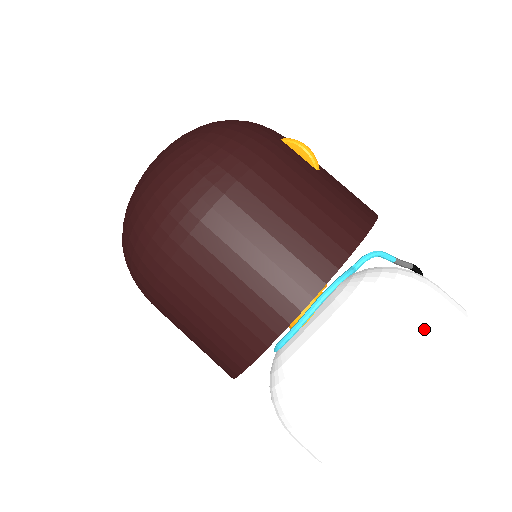
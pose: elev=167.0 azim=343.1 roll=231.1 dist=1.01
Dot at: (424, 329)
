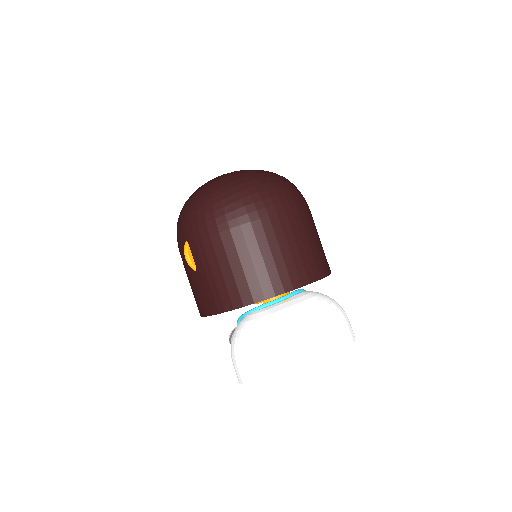
Dot at: (349, 323)
